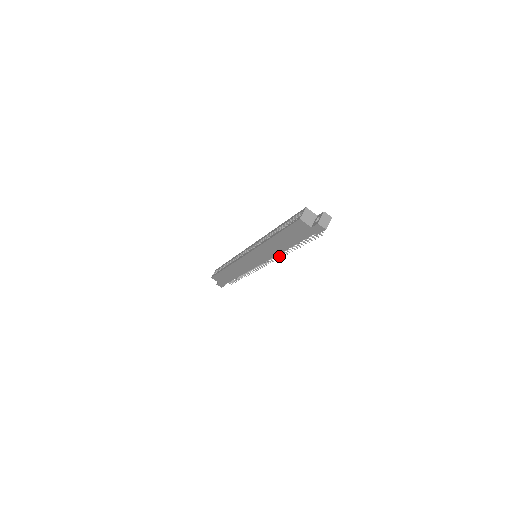
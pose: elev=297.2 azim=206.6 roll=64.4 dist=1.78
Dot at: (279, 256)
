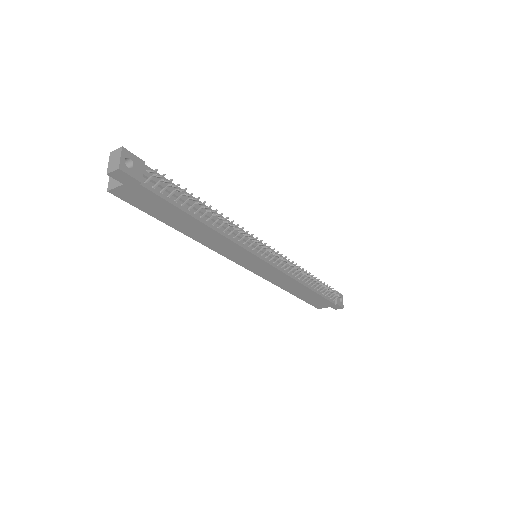
Dot at: (252, 234)
